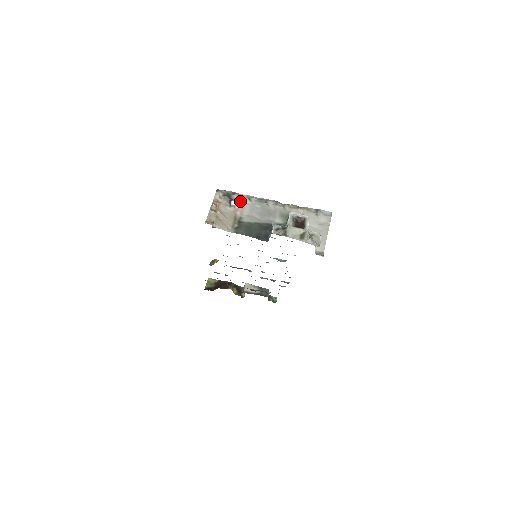
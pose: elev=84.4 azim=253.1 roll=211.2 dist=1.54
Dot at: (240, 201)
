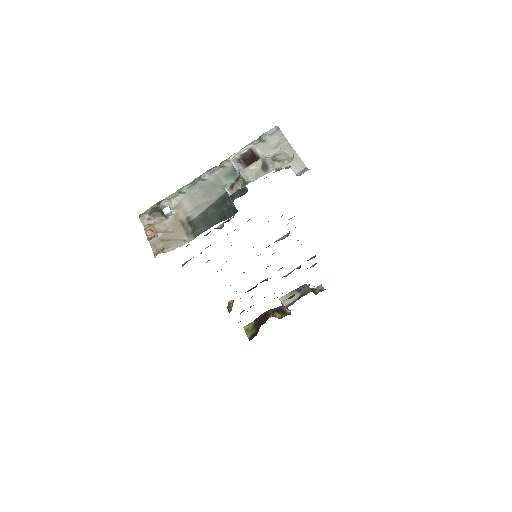
Dot at: (172, 203)
